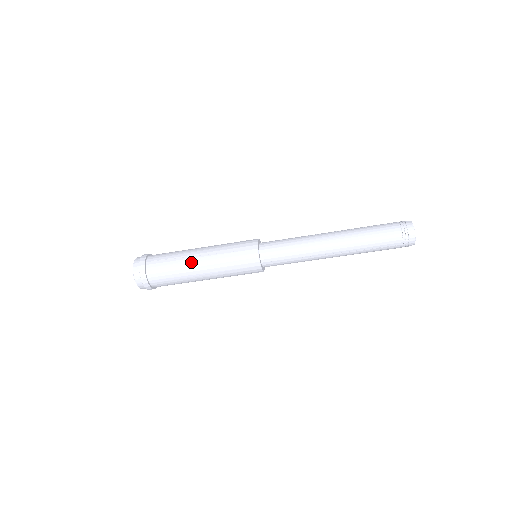
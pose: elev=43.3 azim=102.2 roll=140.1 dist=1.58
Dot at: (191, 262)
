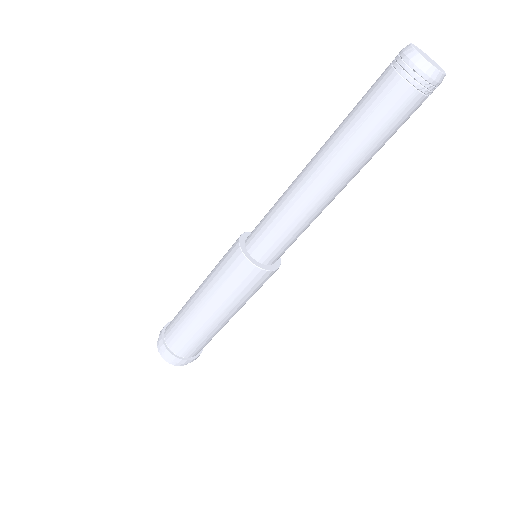
Dot at: (192, 295)
